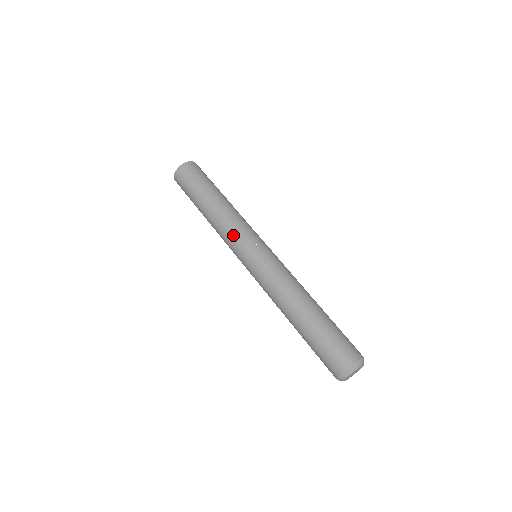
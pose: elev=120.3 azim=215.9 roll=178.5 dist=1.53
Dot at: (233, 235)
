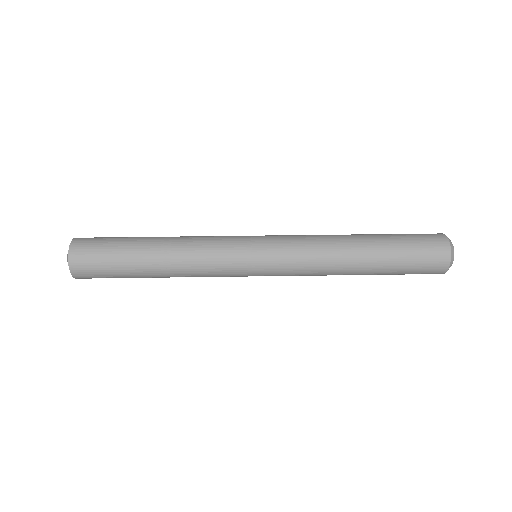
Dot at: (219, 254)
